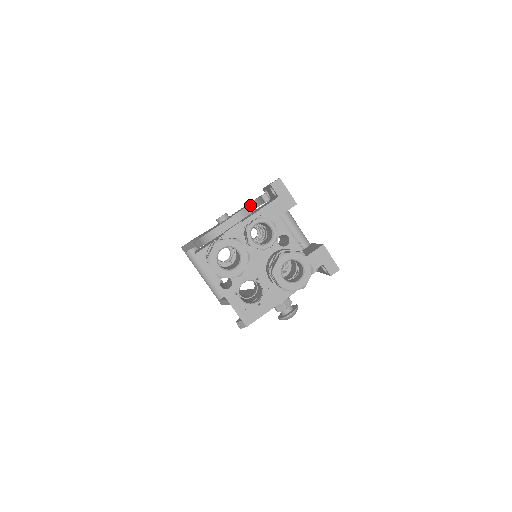
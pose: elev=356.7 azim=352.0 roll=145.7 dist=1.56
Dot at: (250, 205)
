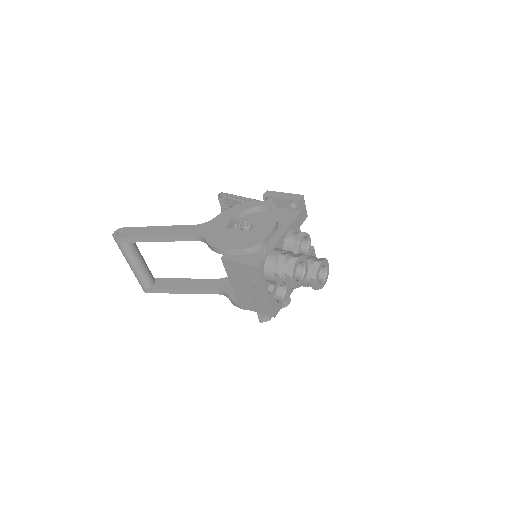
Dot at: (275, 216)
